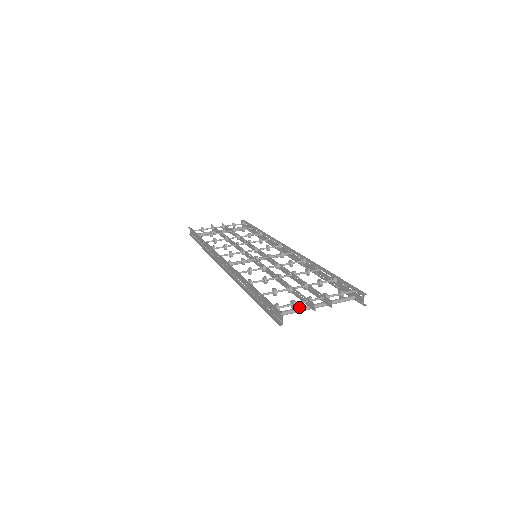
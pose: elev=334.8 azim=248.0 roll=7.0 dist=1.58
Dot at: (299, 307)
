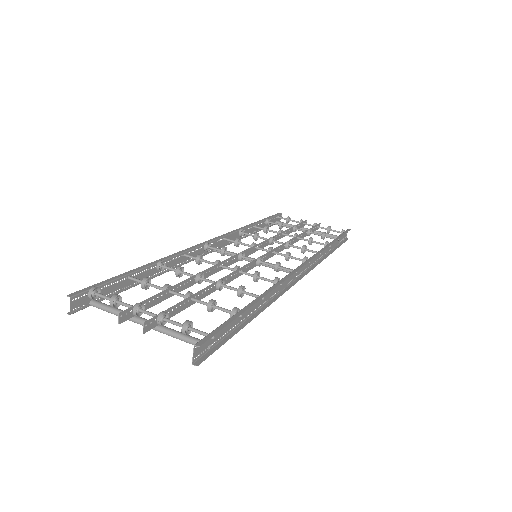
Dot at: occluded
